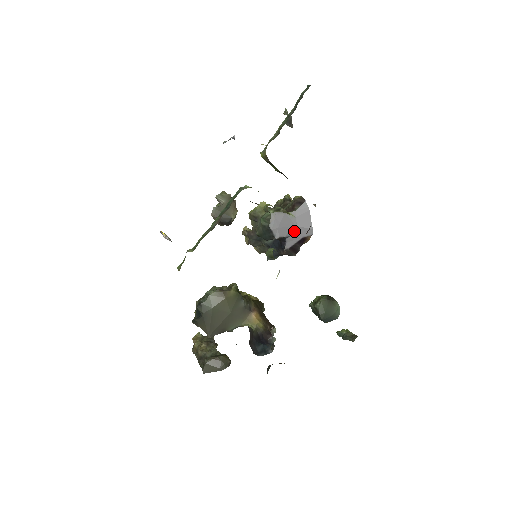
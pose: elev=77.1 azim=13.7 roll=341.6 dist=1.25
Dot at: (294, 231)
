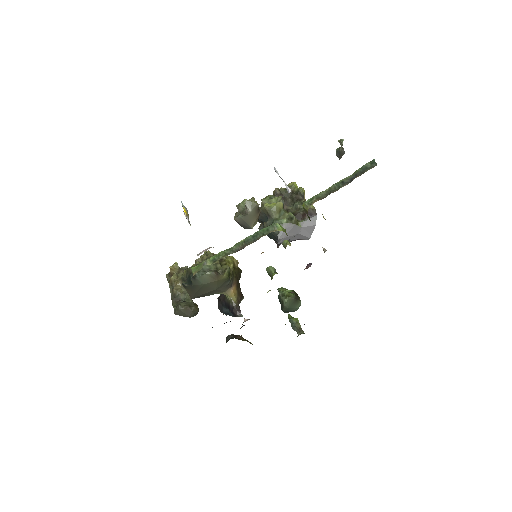
Dot at: (295, 236)
